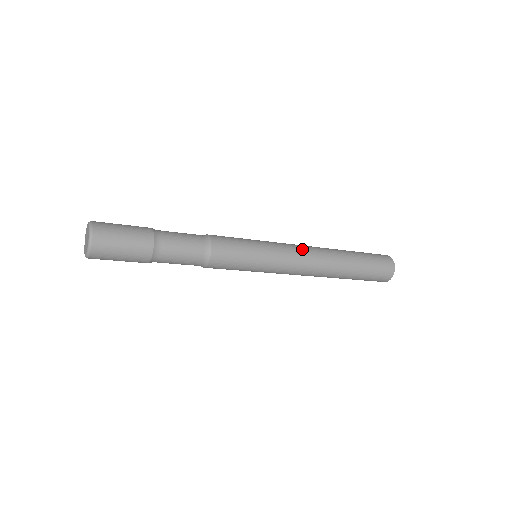
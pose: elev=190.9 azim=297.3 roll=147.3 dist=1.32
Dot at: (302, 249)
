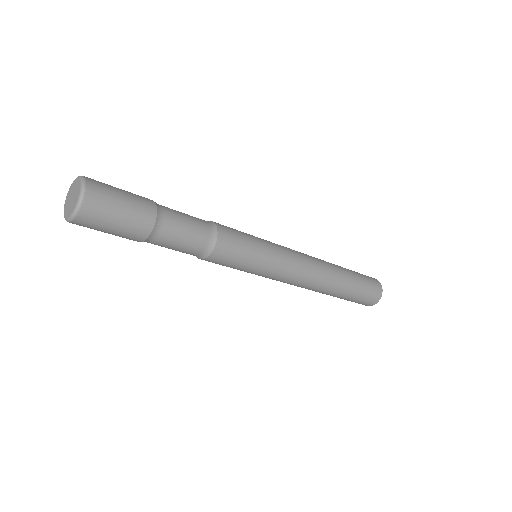
Dot at: occluded
